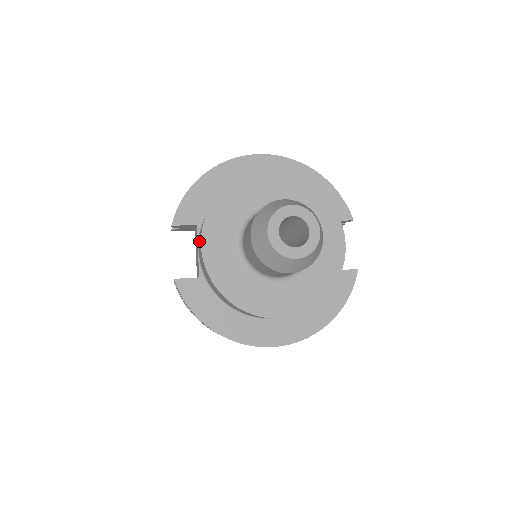
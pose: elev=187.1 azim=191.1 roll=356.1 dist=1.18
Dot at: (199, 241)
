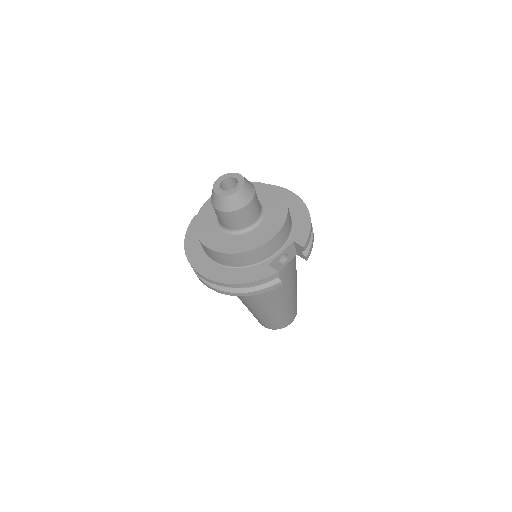
Dot at: occluded
